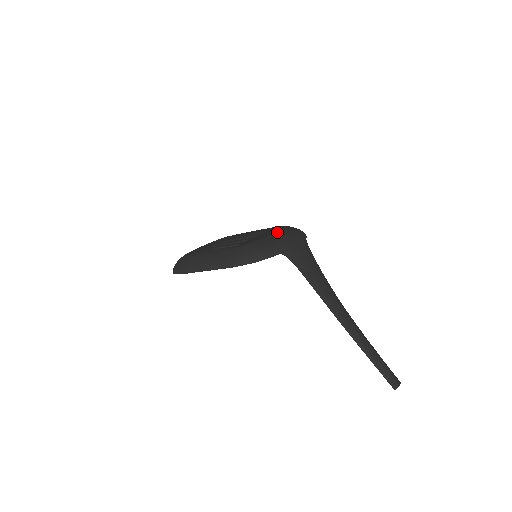
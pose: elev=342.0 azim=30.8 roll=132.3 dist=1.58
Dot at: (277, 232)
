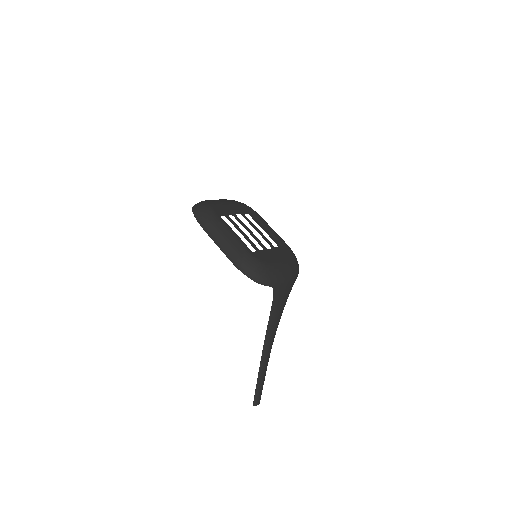
Dot at: (284, 262)
